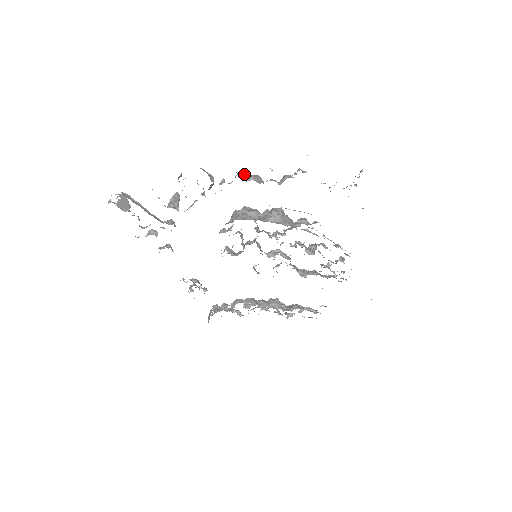
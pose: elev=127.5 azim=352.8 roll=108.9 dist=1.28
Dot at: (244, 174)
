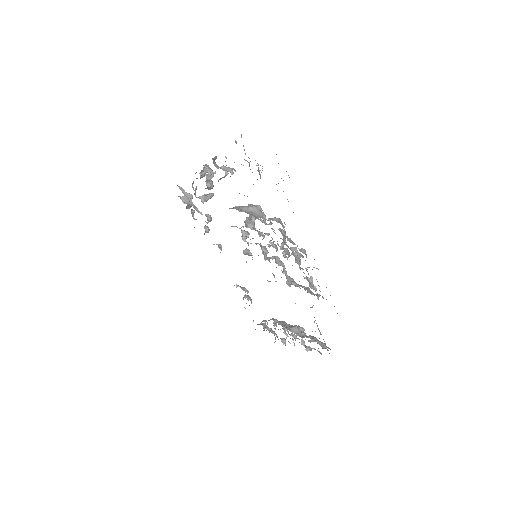
Dot at: occluded
